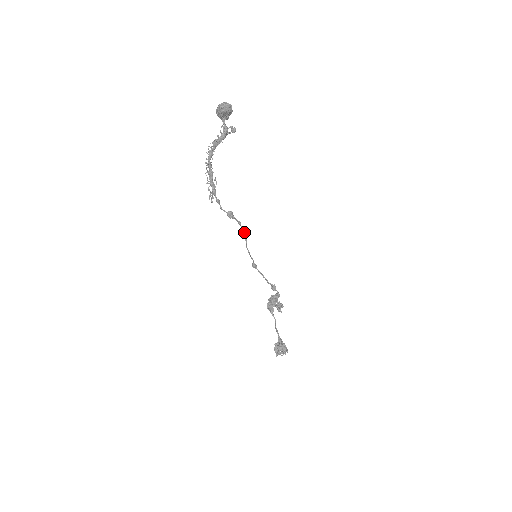
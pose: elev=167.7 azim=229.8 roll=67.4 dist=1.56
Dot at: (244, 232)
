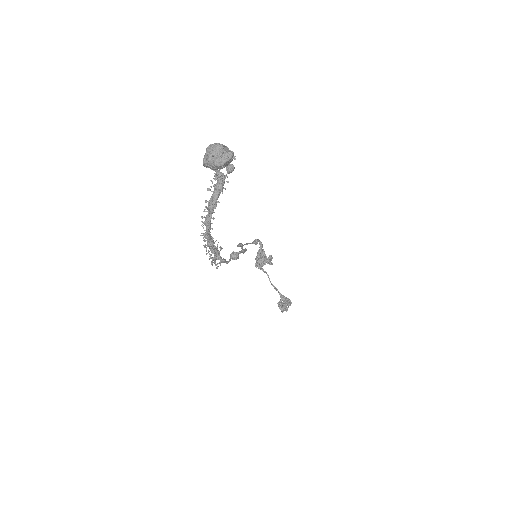
Dot at: (245, 250)
